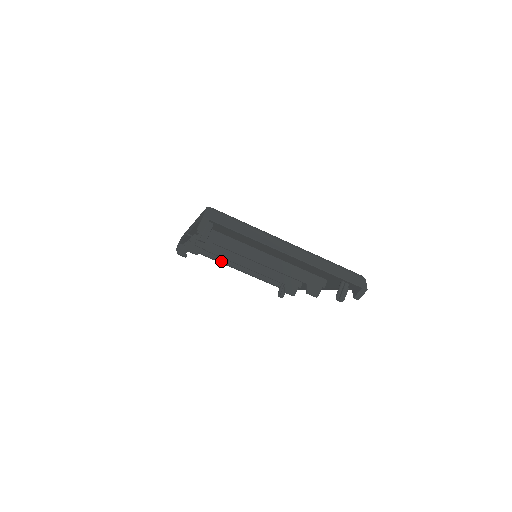
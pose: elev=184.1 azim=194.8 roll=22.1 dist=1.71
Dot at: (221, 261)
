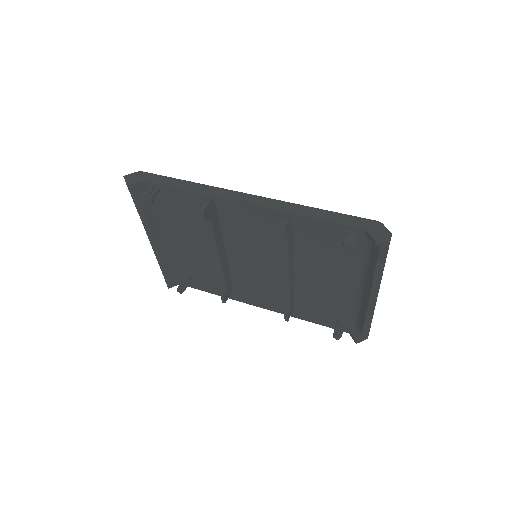
Dot at: (150, 224)
